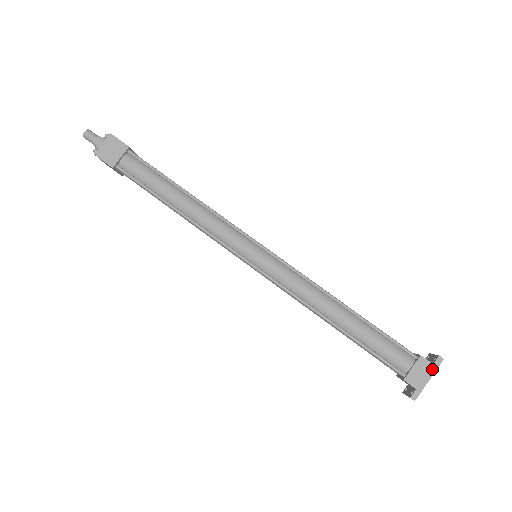
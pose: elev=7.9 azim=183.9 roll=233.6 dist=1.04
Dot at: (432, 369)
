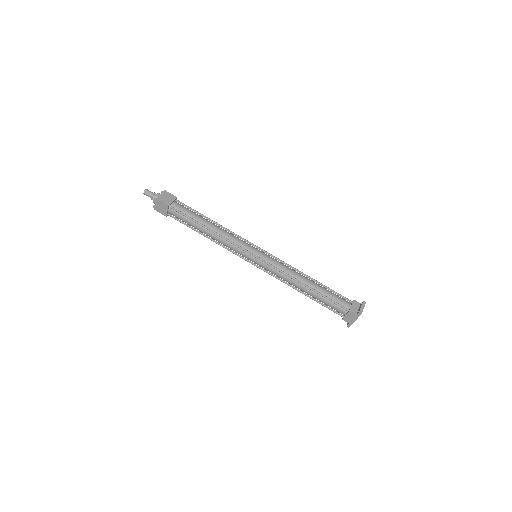
Dot at: (356, 317)
